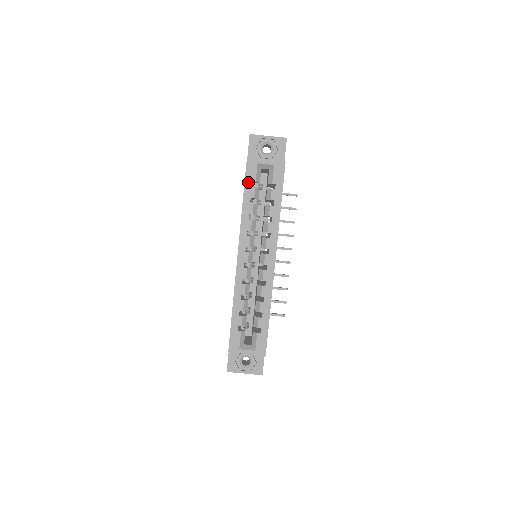
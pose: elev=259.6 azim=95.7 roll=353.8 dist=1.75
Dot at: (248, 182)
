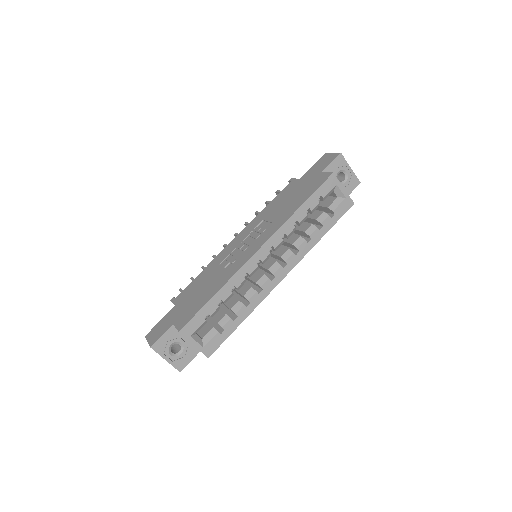
Dot at: (318, 193)
